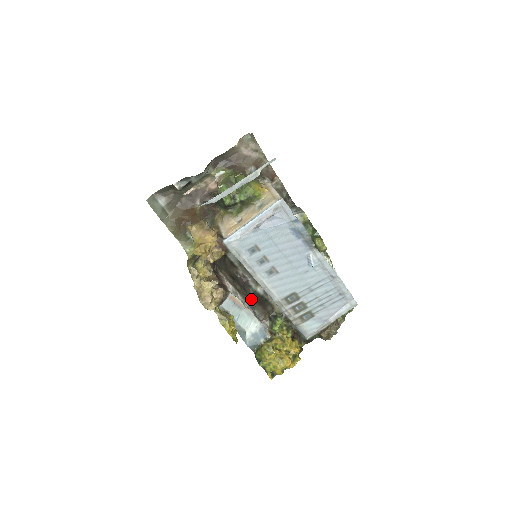
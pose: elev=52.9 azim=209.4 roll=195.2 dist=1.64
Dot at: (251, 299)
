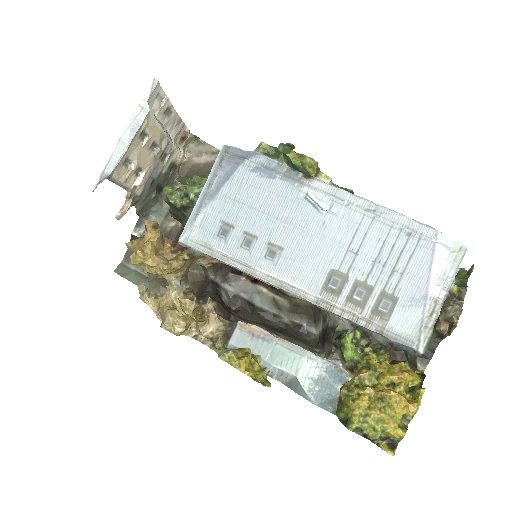
Dot at: (318, 350)
